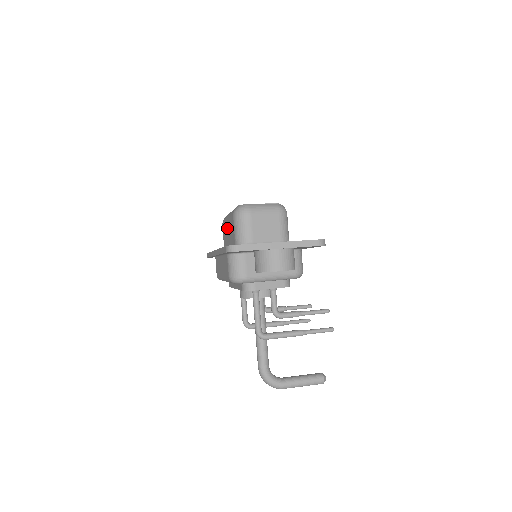
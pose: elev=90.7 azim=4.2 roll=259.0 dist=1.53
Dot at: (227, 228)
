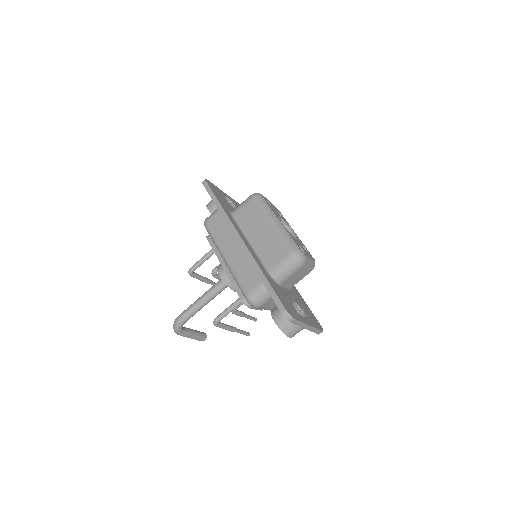
Dot at: (264, 228)
